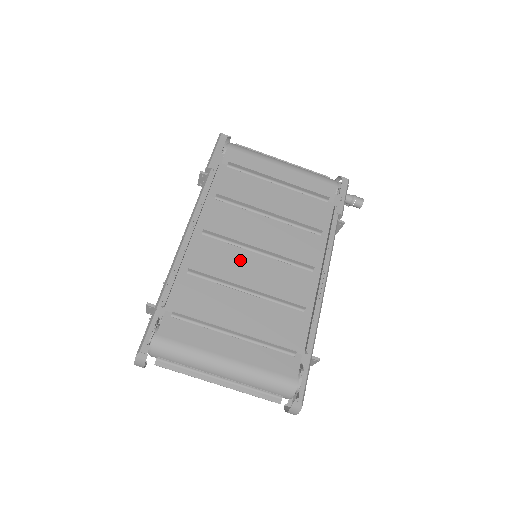
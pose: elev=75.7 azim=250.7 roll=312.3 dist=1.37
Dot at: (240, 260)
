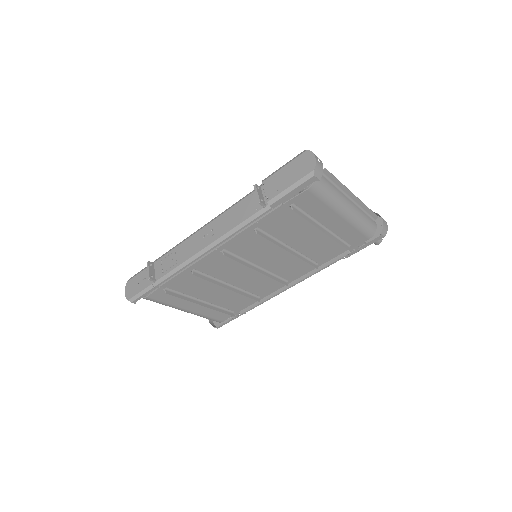
Dot at: (238, 270)
